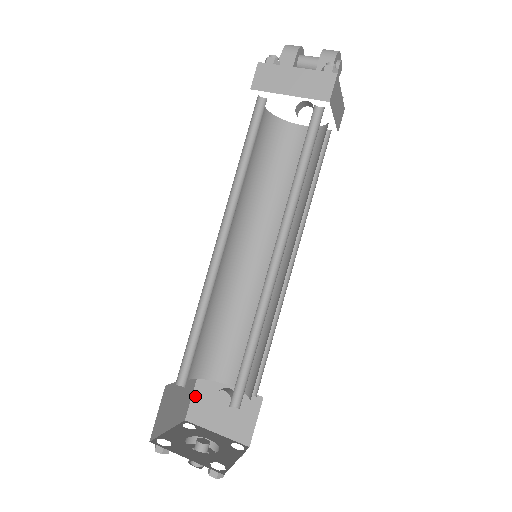
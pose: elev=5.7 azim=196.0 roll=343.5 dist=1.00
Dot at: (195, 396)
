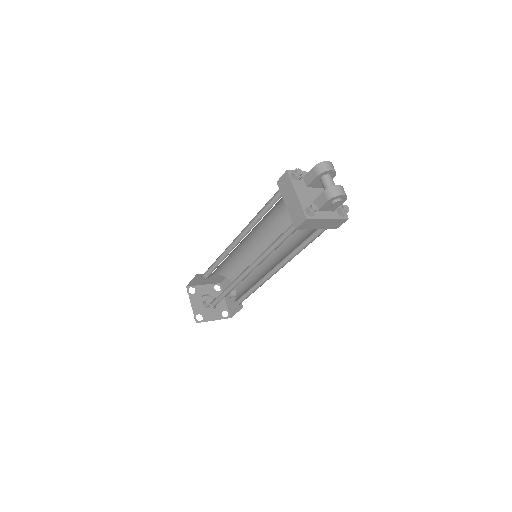
Dot at: (227, 279)
